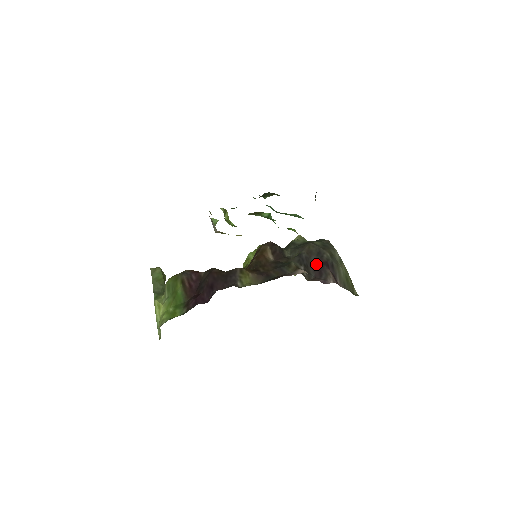
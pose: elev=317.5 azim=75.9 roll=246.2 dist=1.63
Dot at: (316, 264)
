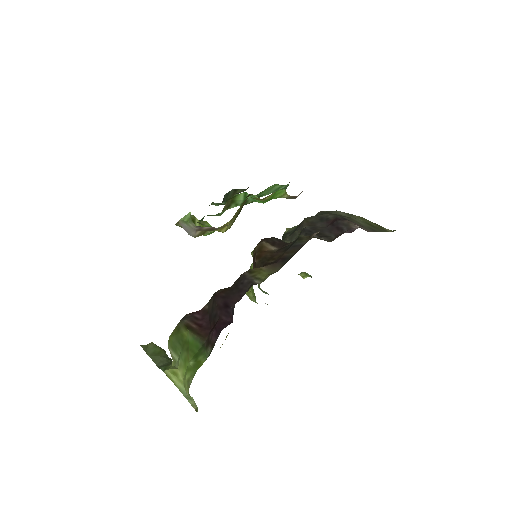
Dot at: (327, 226)
